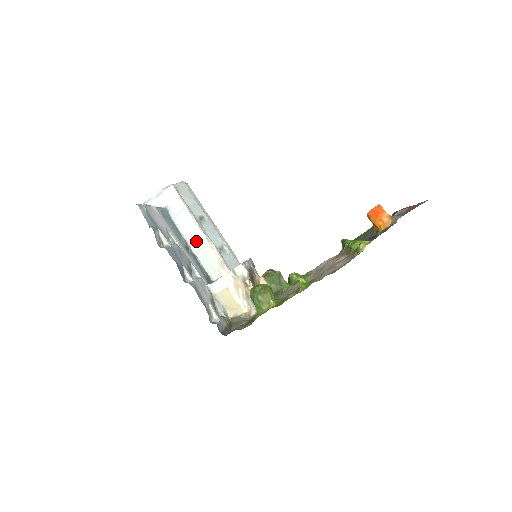
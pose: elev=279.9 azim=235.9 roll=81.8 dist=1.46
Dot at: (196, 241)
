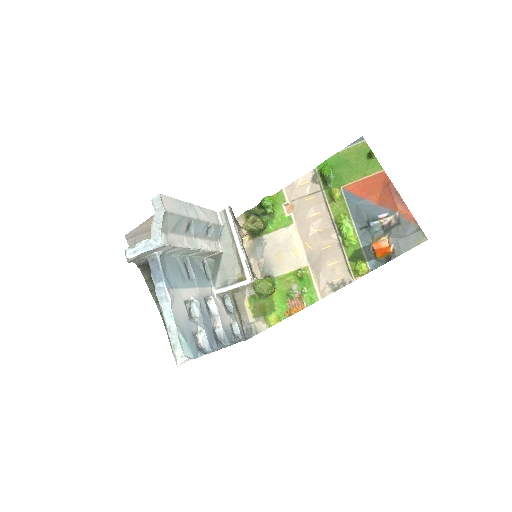
Dot at: (190, 253)
